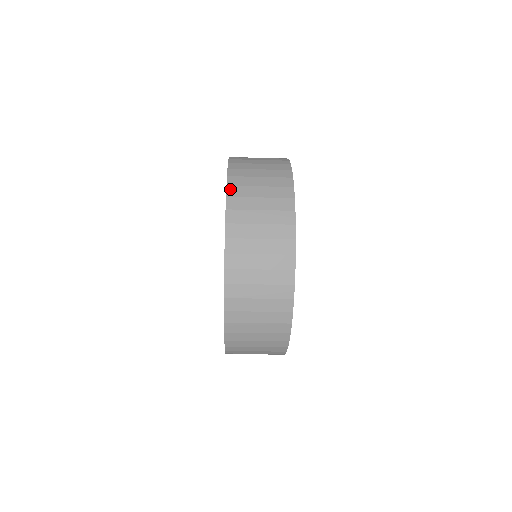
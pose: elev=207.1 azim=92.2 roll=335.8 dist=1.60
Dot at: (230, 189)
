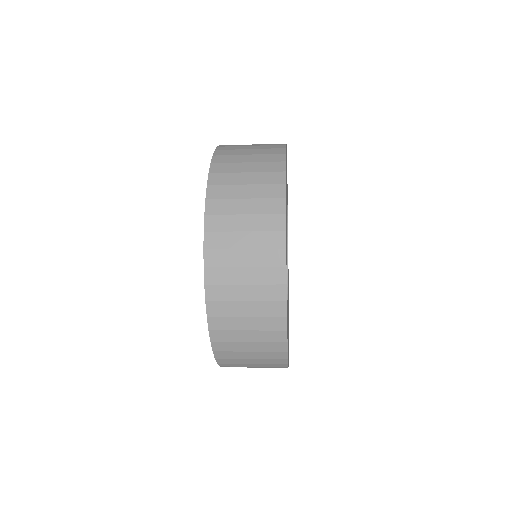
Dot at: (209, 204)
